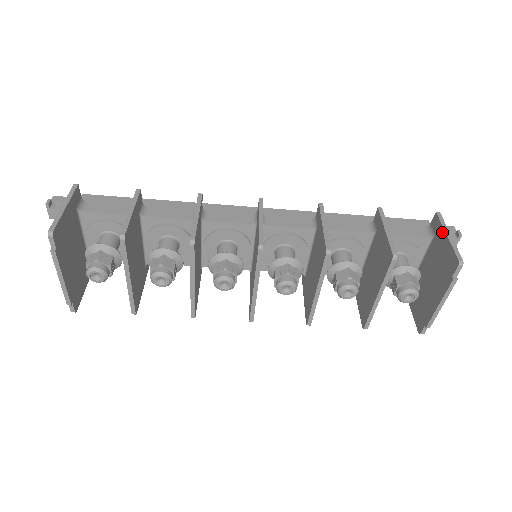
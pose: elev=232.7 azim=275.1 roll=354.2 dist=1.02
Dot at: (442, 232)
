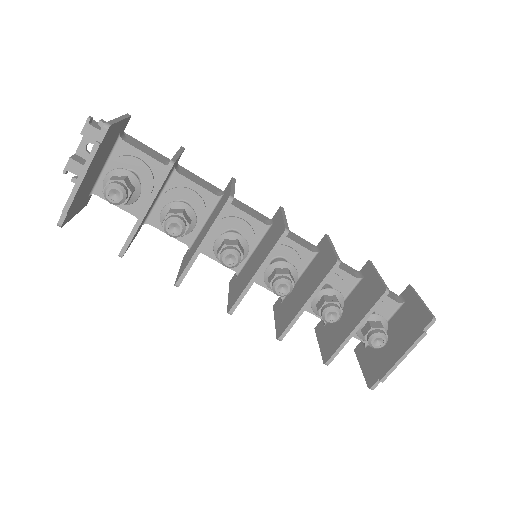
Dot at: (415, 298)
